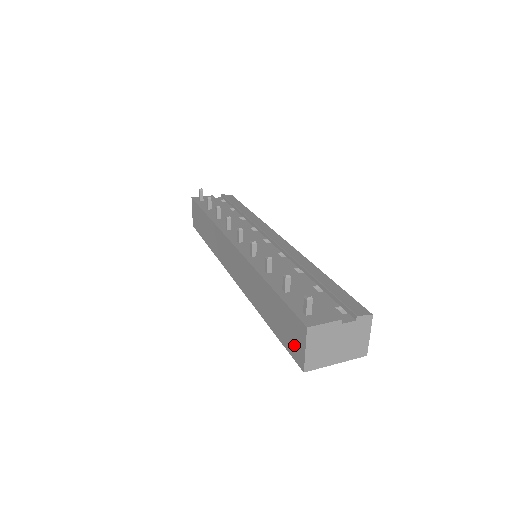
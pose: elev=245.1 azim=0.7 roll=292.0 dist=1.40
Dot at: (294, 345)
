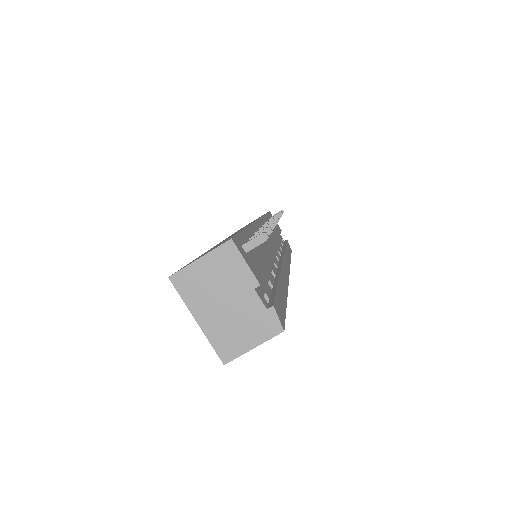
Dot at: (196, 259)
